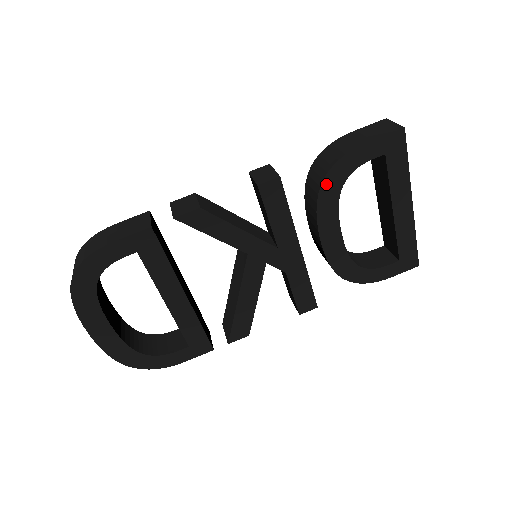
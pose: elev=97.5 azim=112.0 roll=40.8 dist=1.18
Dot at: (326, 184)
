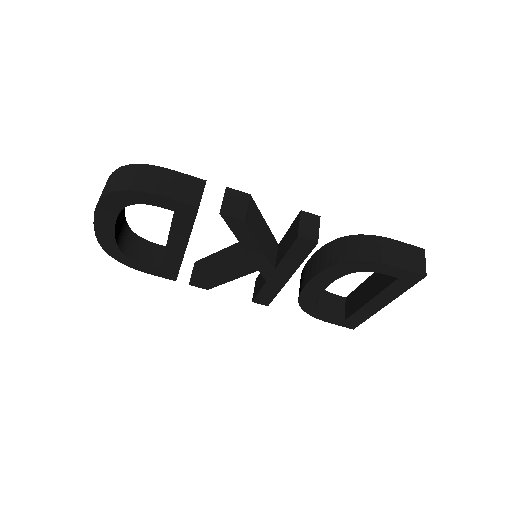
Dot at: (343, 265)
